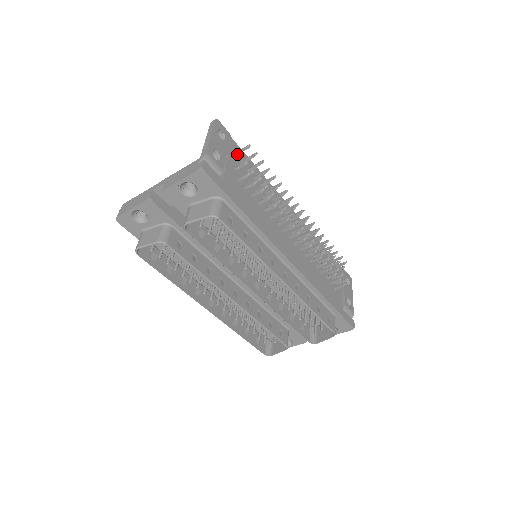
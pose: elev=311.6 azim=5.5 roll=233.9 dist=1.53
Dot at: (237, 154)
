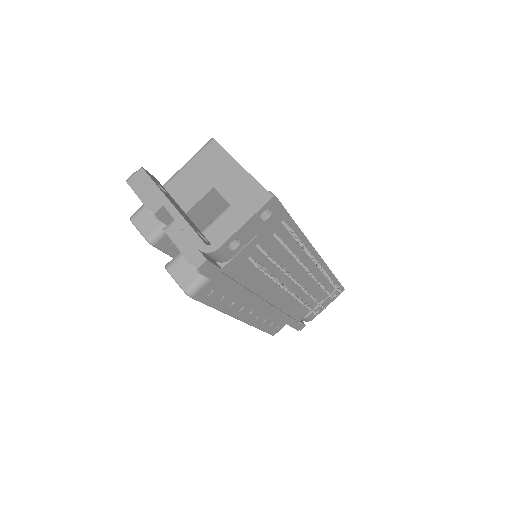
Dot at: (277, 226)
